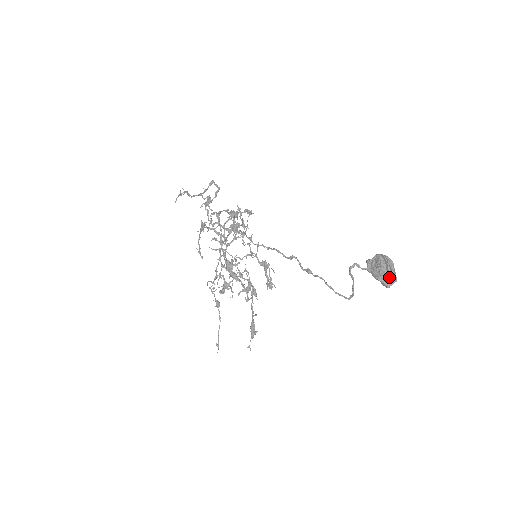
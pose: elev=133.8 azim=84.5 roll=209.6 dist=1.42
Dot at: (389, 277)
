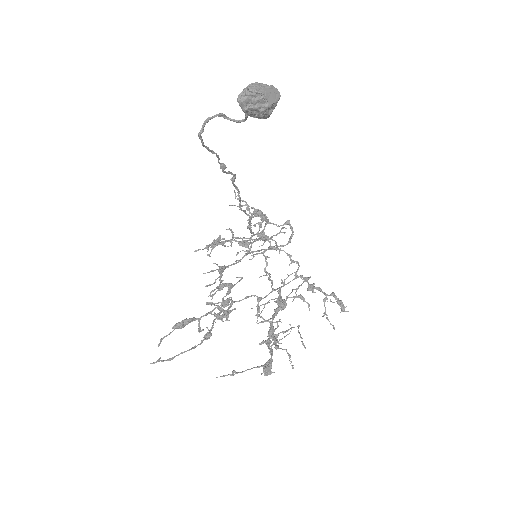
Dot at: (246, 88)
